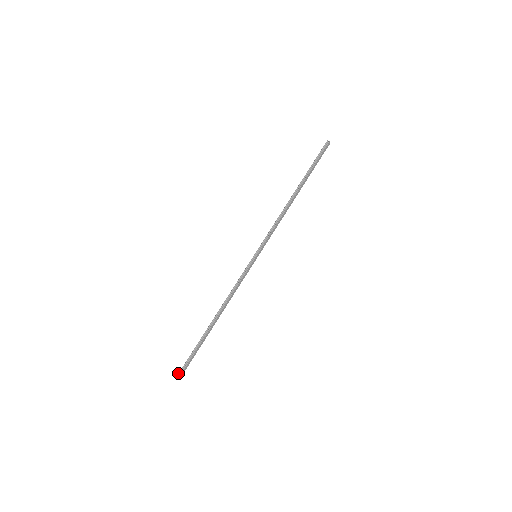
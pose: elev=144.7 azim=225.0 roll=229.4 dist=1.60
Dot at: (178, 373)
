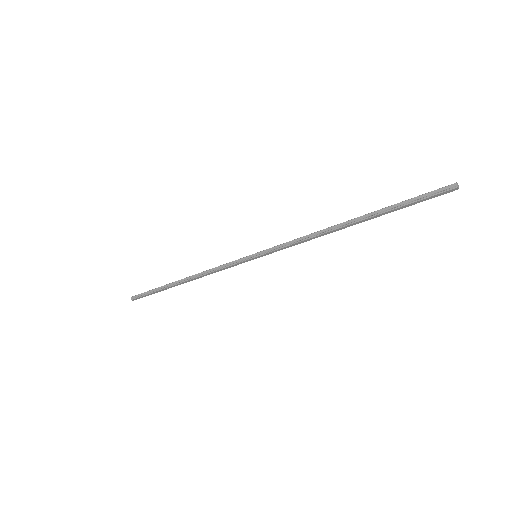
Dot at: occluded
